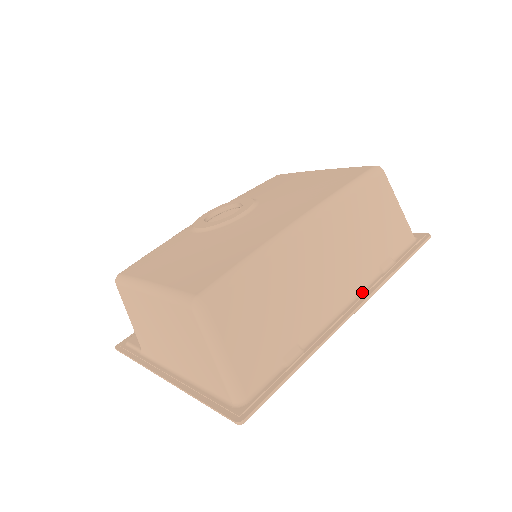
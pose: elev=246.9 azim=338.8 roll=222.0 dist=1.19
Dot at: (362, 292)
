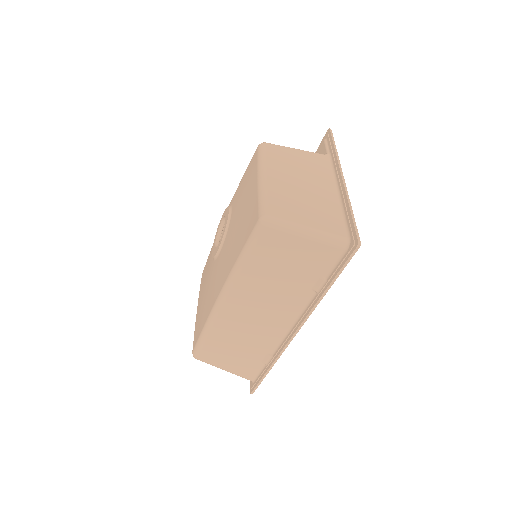
Dot at: (303, 313)
